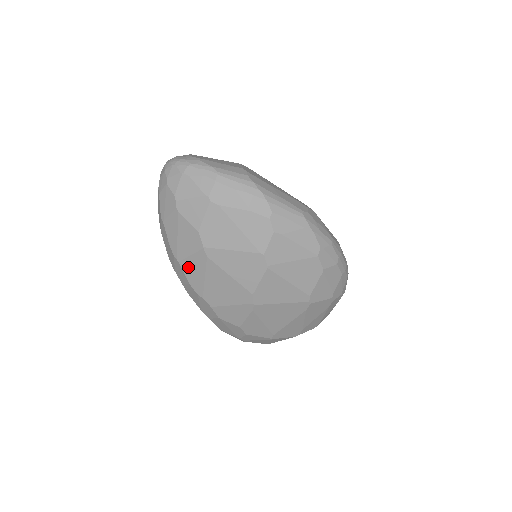
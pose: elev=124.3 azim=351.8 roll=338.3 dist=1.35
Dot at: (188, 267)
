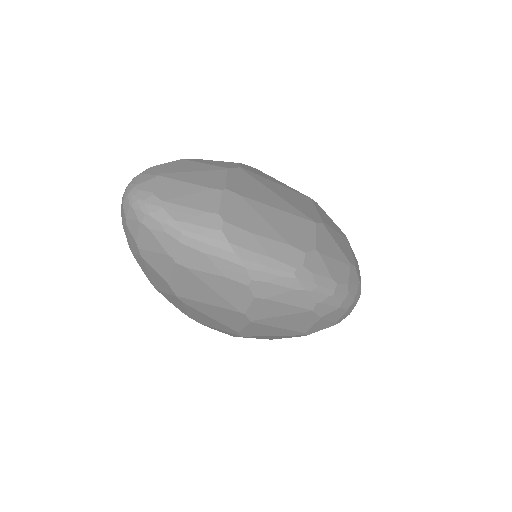
Dot at: (167, 297)
